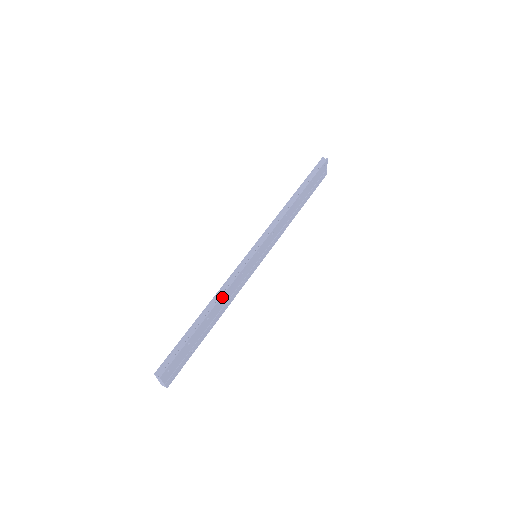
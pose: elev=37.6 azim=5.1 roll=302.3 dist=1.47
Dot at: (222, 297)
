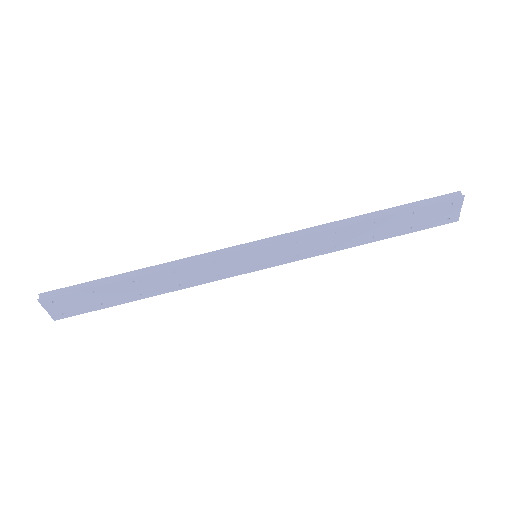
Dot at: (168, 270)
